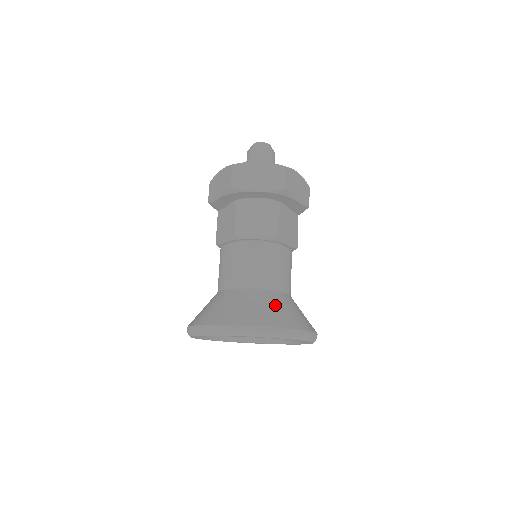
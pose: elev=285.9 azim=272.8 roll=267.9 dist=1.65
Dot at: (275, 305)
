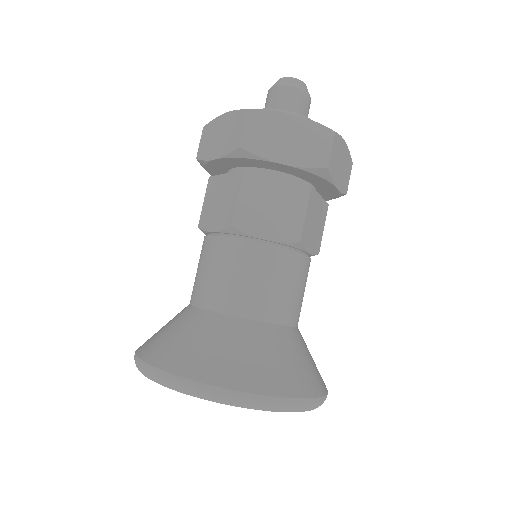
Dot at: (278, 352)
